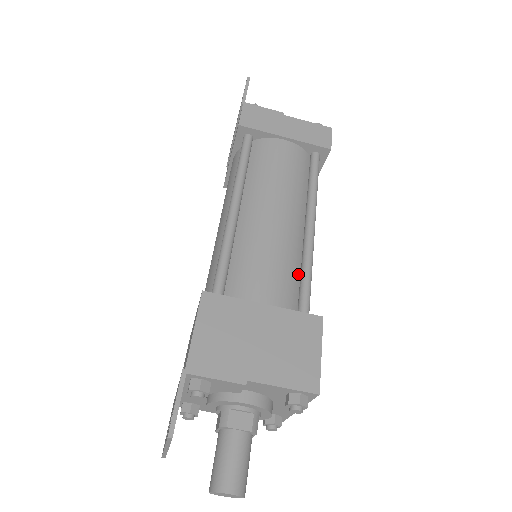
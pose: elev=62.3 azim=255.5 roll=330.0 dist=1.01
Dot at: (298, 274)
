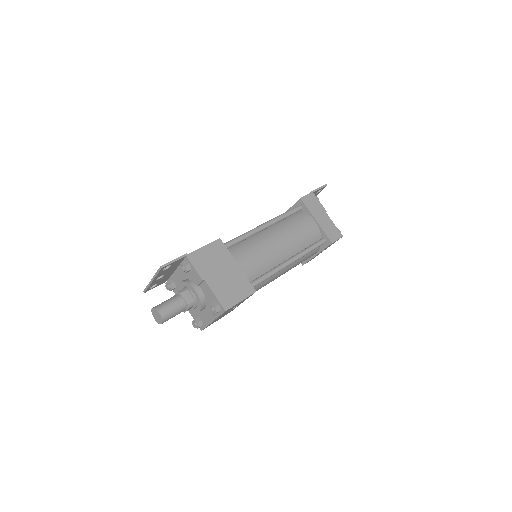
Dot at: (264, 272)
